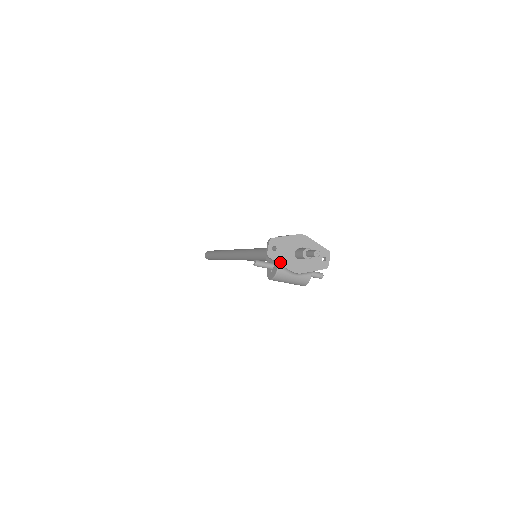
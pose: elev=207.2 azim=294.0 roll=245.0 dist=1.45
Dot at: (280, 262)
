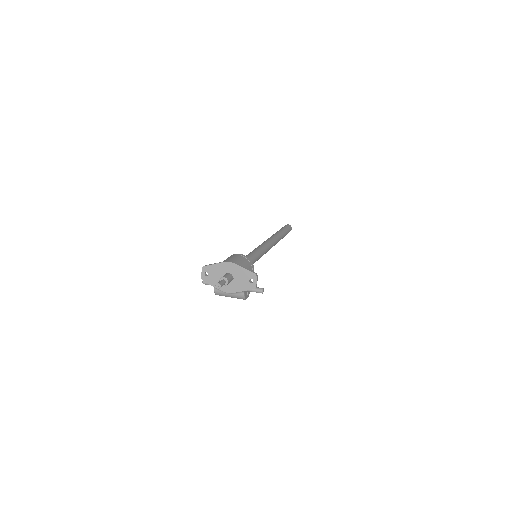
Dot at: (213, 284)
